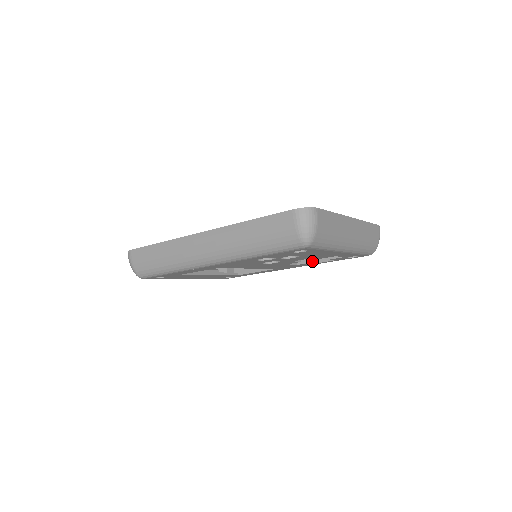
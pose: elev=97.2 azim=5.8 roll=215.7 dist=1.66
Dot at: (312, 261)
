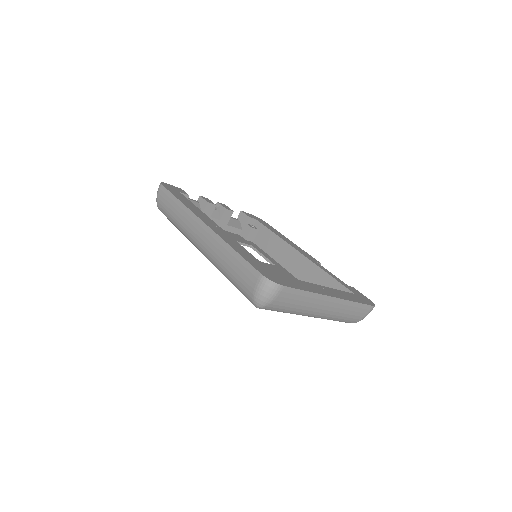
Dot at: occluded
